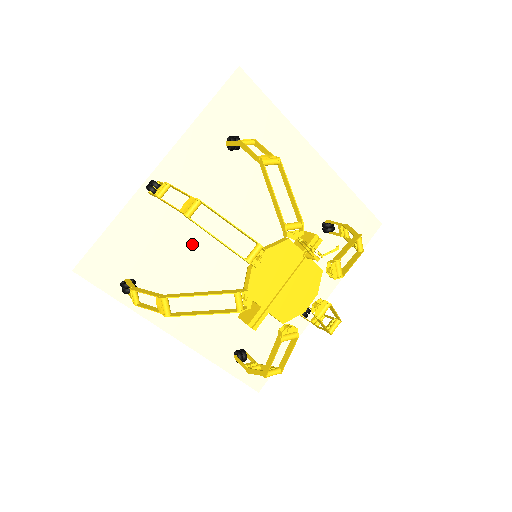
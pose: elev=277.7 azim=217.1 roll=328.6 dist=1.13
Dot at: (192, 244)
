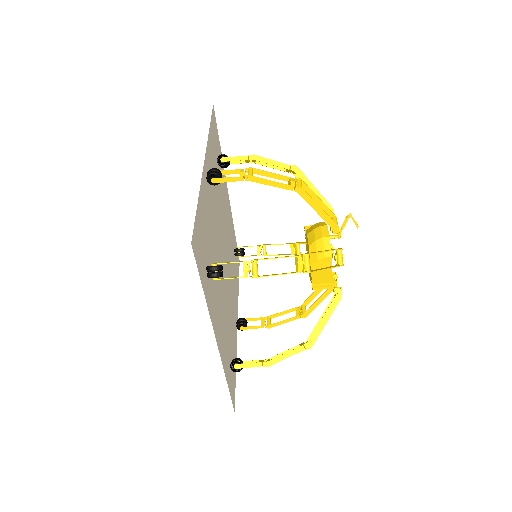
Dot at: (214, 243)
